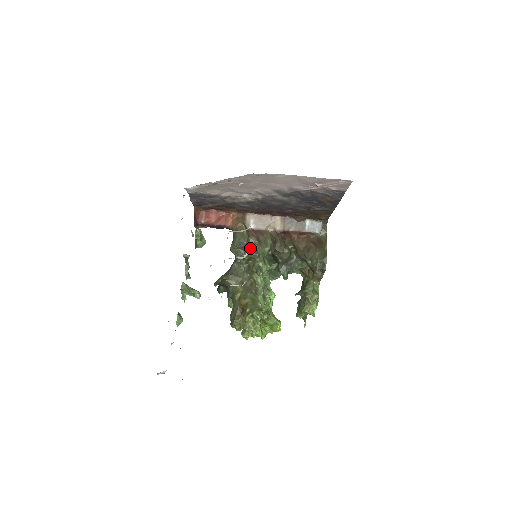
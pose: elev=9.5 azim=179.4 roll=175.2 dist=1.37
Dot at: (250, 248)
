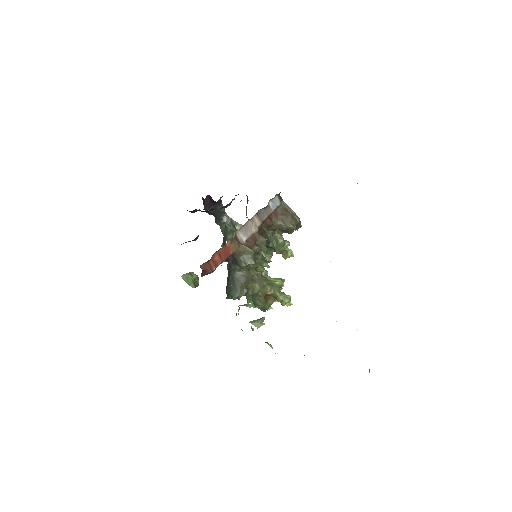
Dot at: occluded
